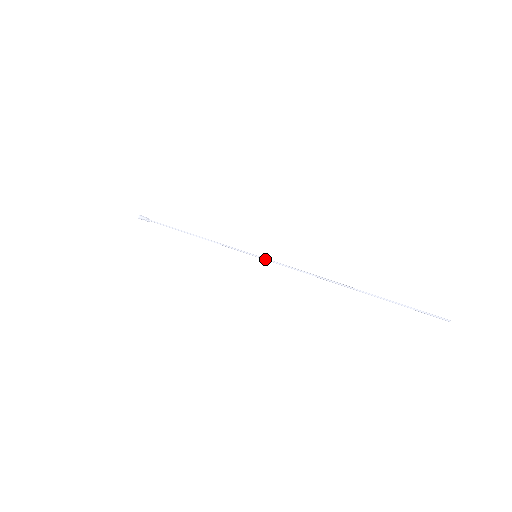
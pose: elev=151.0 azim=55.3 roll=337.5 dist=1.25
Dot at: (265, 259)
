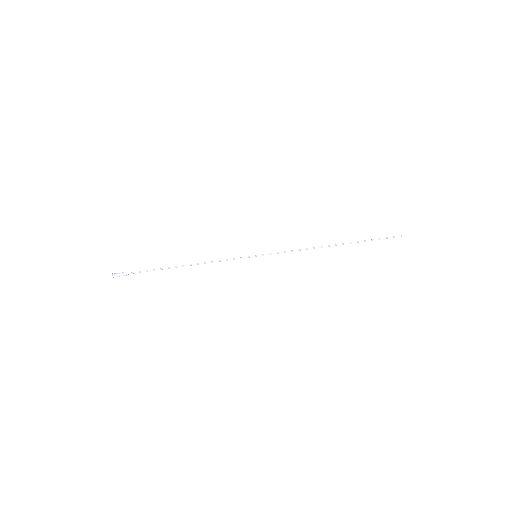
Dot at: occluded
